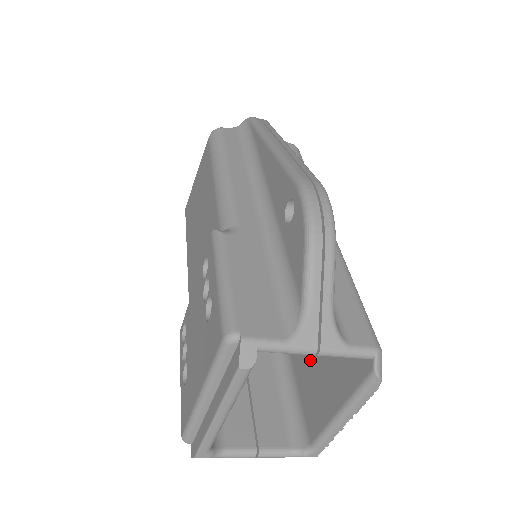
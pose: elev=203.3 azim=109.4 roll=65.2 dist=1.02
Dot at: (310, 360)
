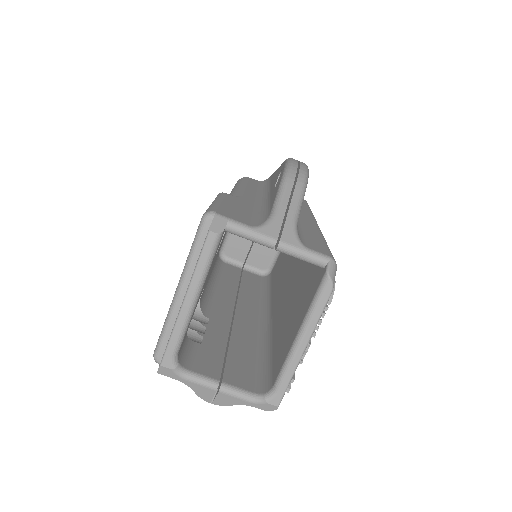
Dot at: (285, 322)
